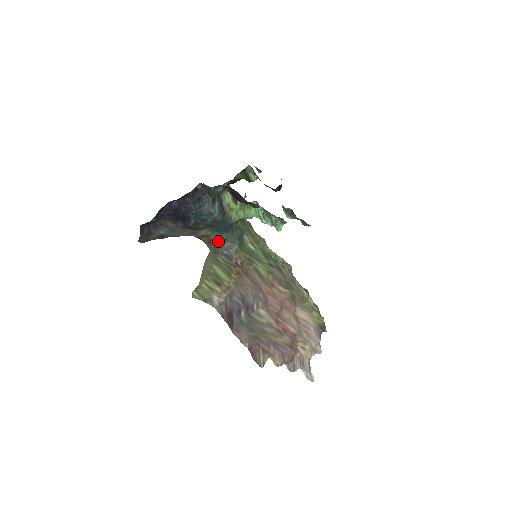
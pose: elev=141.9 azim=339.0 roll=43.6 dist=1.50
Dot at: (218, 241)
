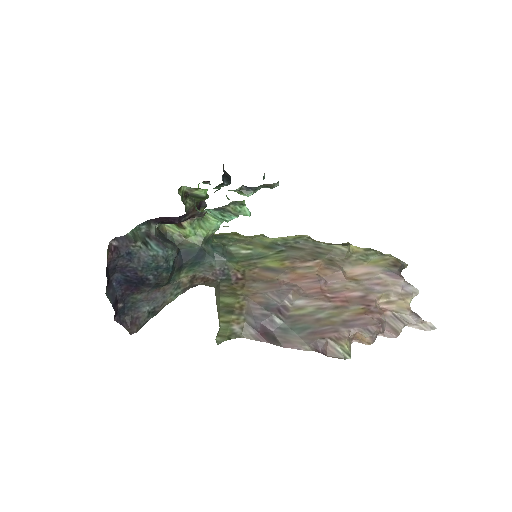
Dot at: (208, 274)
